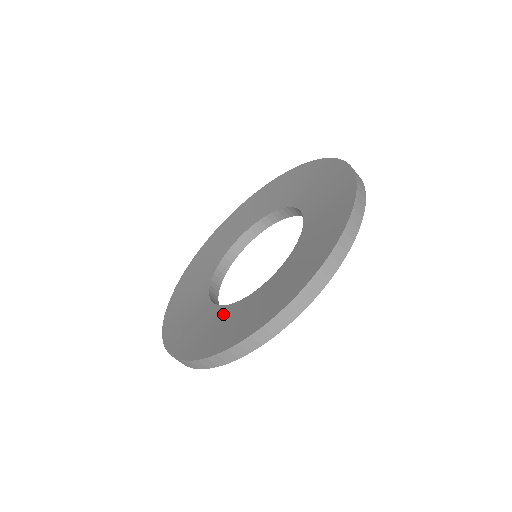
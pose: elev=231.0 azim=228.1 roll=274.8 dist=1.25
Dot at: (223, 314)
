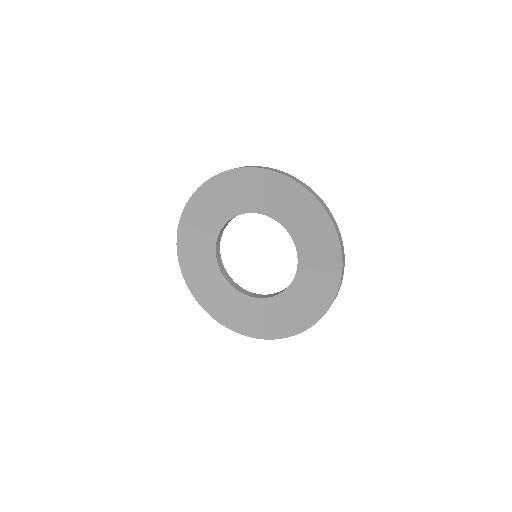
Dot at: (252, 305)
